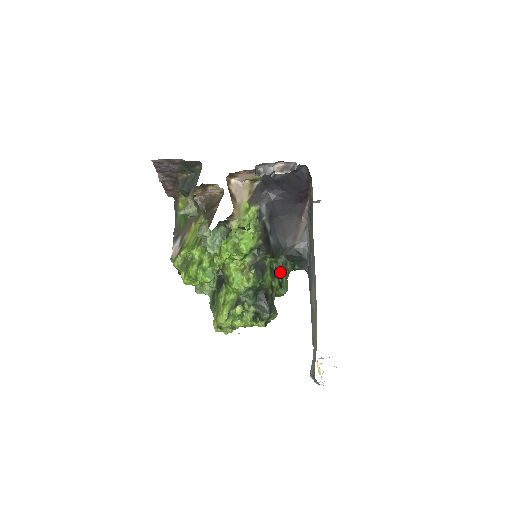
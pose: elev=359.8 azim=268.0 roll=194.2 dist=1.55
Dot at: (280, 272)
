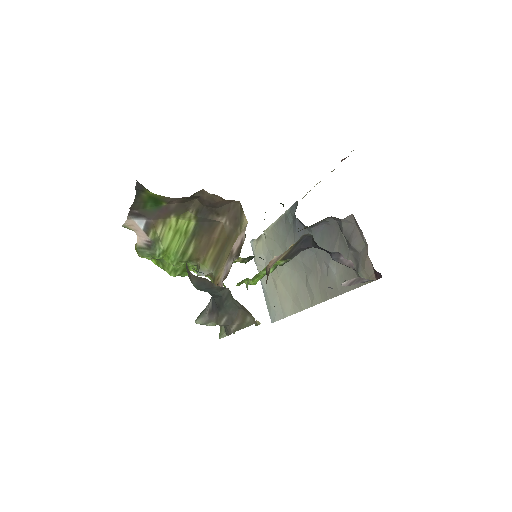
Dot at: occluded
